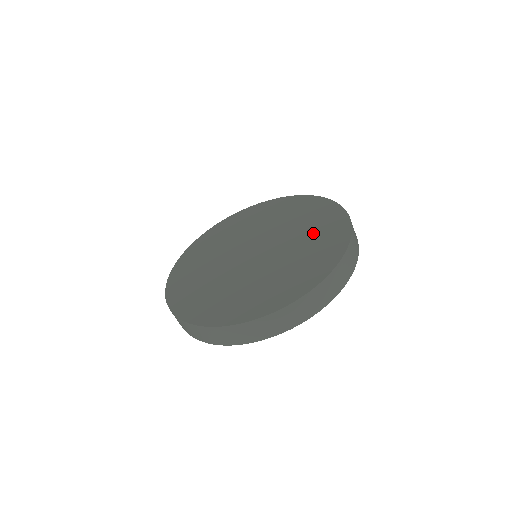
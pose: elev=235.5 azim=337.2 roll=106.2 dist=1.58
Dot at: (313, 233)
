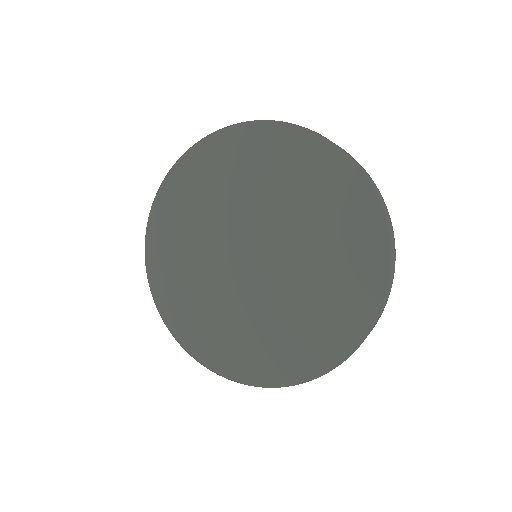
Dot at: (332, 282)
